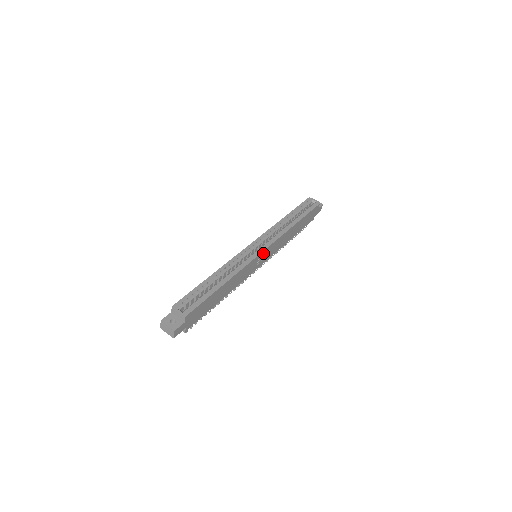
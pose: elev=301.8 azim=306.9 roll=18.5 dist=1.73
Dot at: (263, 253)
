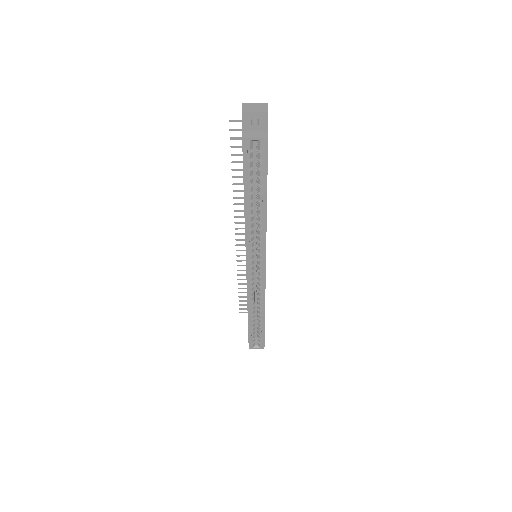
Dot at: occluded
